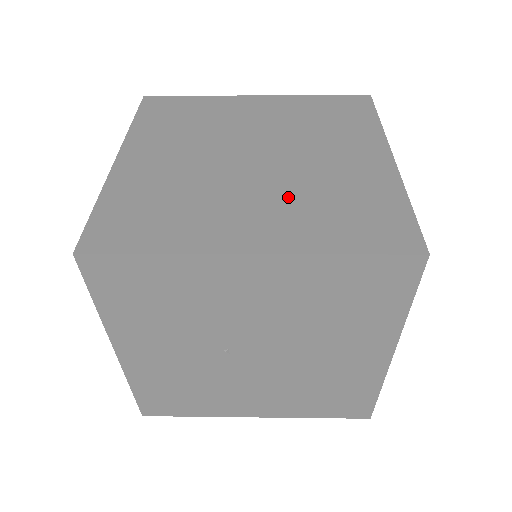
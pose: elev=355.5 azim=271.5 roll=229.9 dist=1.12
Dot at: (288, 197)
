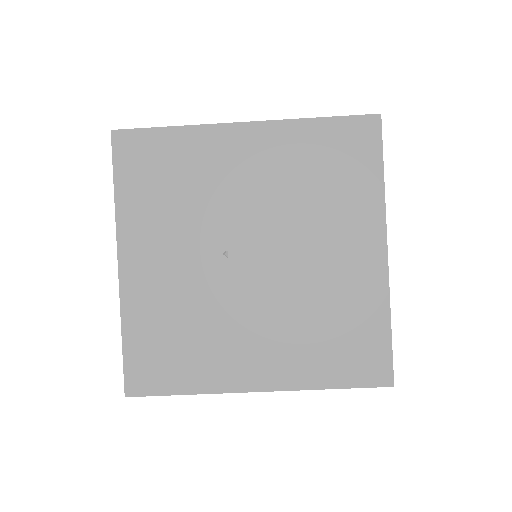
Dot at: occluded
